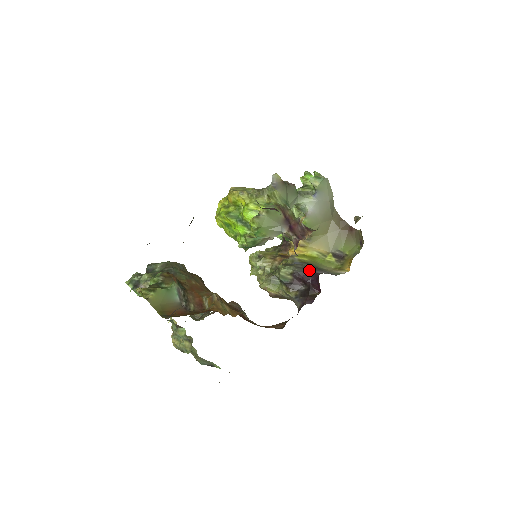
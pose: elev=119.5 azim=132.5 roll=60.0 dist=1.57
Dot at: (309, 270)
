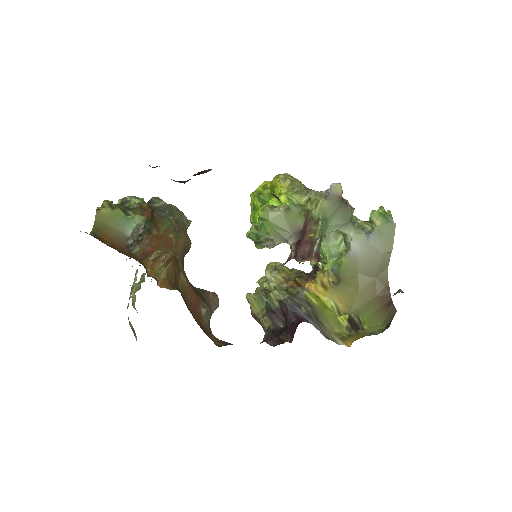
Dot at: (301, 311)
